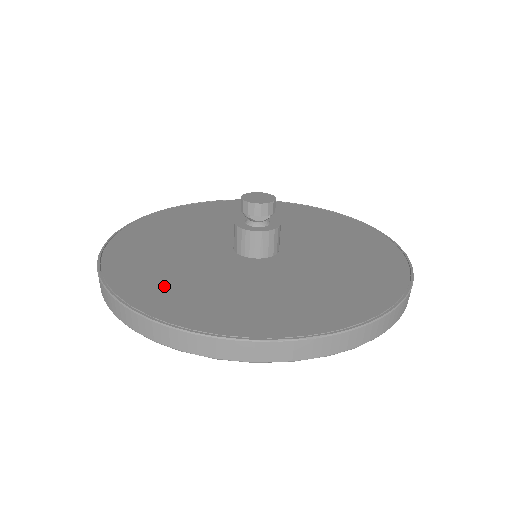
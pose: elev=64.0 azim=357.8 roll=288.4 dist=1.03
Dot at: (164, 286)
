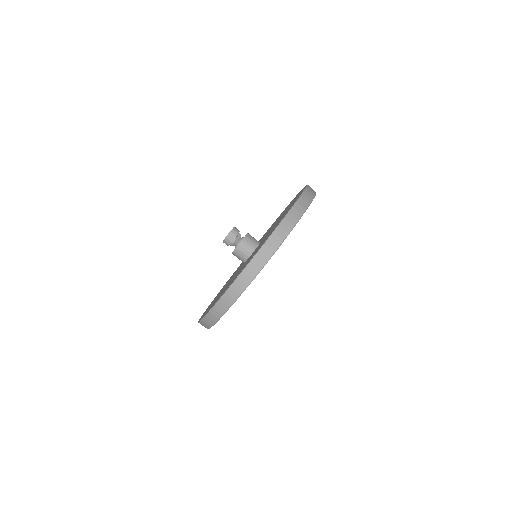
Dot at: occluded
